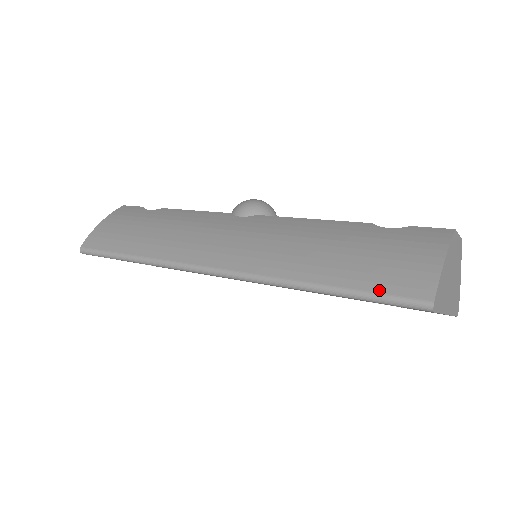
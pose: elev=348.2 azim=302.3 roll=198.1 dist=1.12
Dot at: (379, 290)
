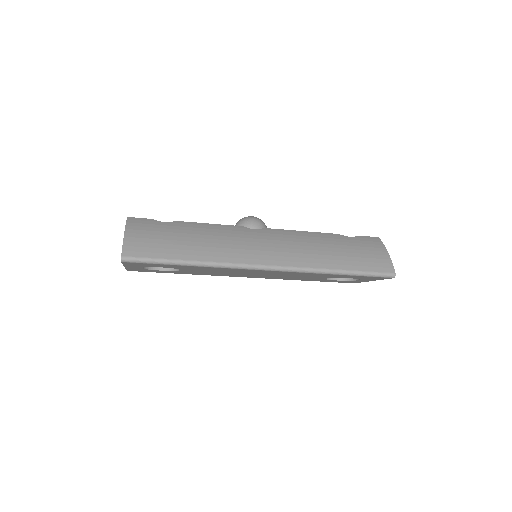
Dot at: (371, 270)
